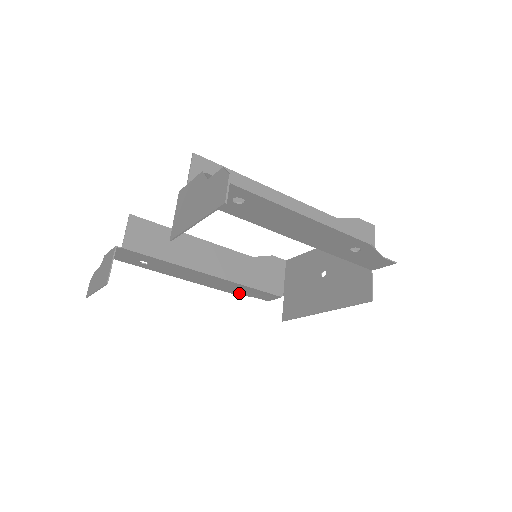
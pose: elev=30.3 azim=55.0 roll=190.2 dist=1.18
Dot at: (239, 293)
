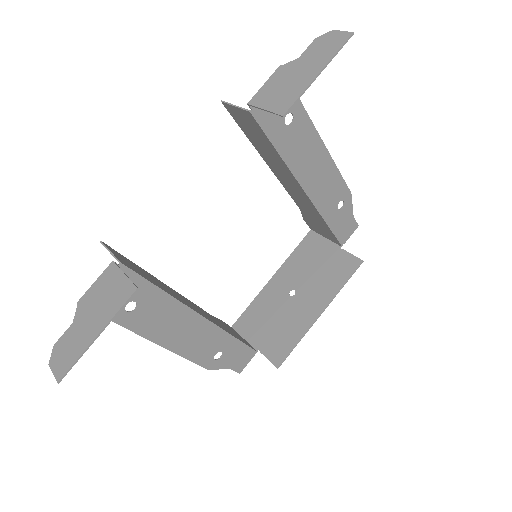
Dot at: (216, 363)
